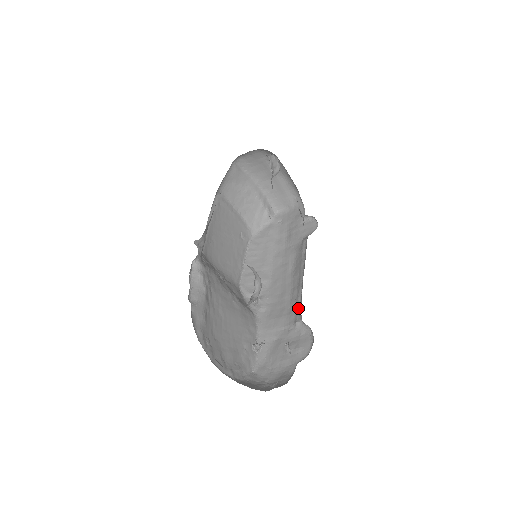
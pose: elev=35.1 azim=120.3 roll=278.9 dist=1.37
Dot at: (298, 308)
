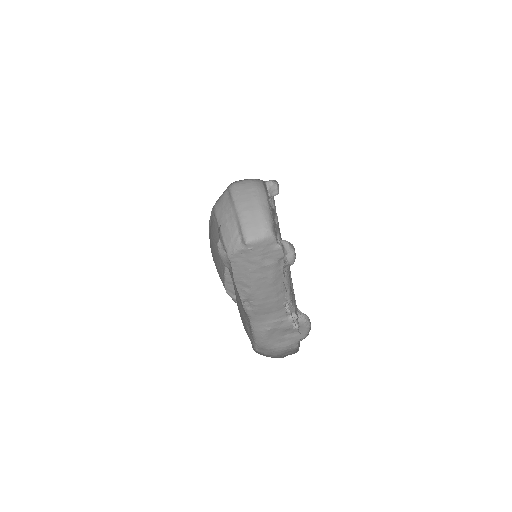
Dot at: occluded
